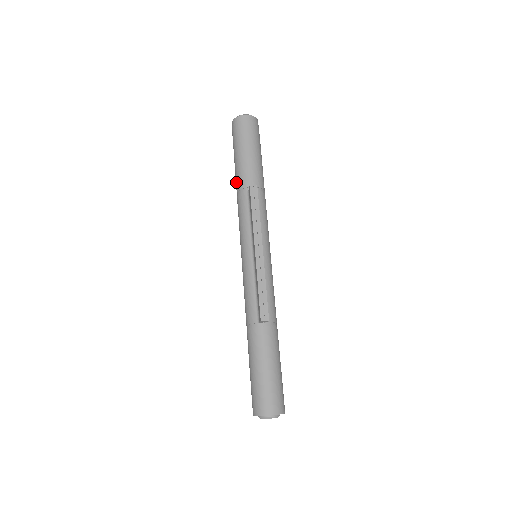
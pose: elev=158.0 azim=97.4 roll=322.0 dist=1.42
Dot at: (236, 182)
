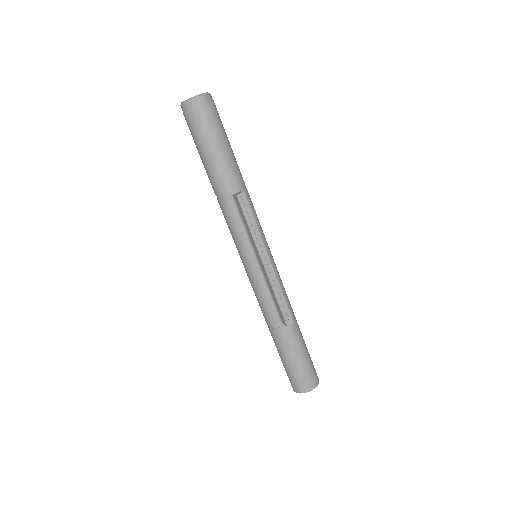
Dot at: (212, 184)
